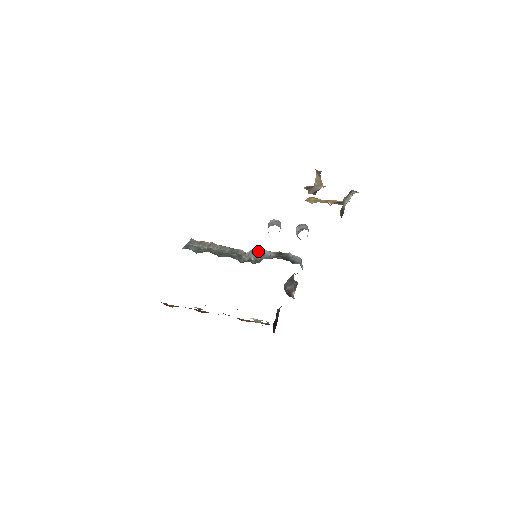
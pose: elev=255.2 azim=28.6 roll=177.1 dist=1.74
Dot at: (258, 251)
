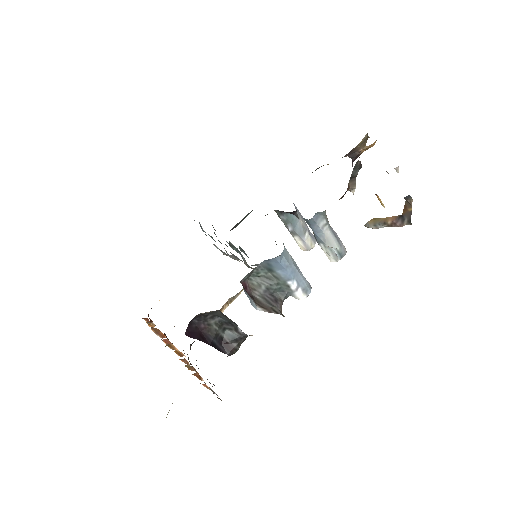
Dot at: occluded
